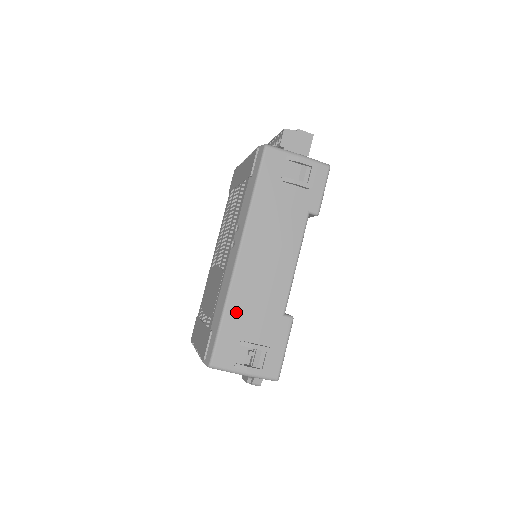
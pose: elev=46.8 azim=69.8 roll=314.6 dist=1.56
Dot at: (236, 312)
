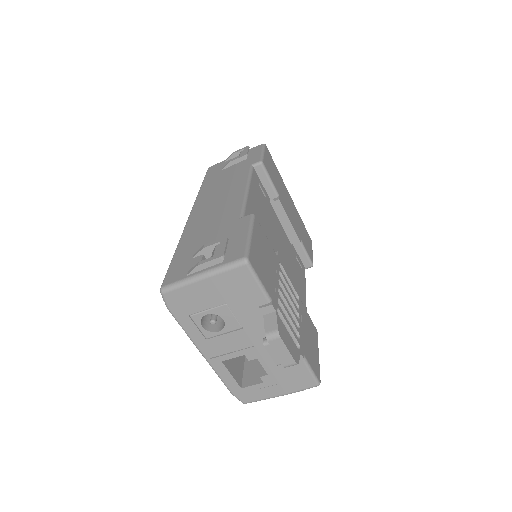
Dot at: (188, 242)
